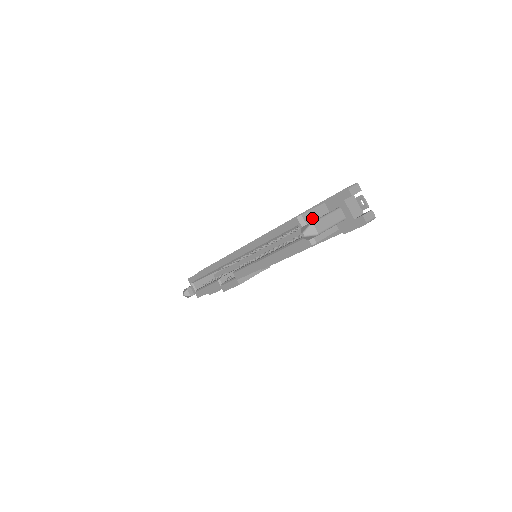
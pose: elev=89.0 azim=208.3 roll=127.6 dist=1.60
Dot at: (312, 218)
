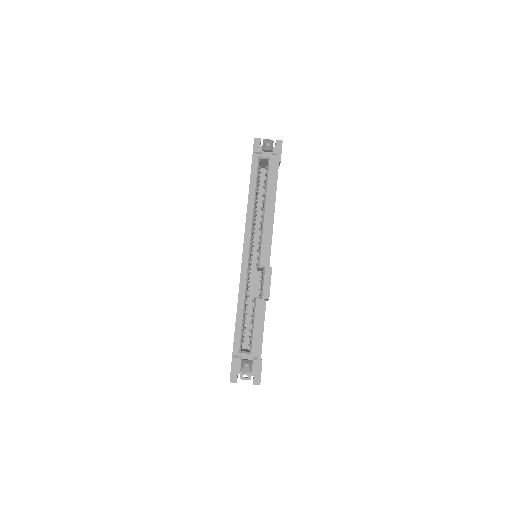
Dot at: occluded
